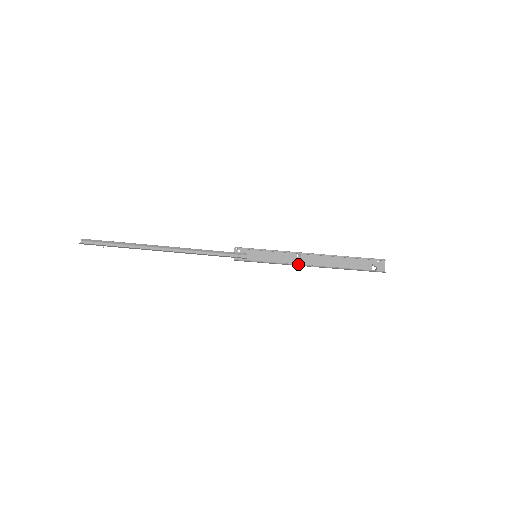
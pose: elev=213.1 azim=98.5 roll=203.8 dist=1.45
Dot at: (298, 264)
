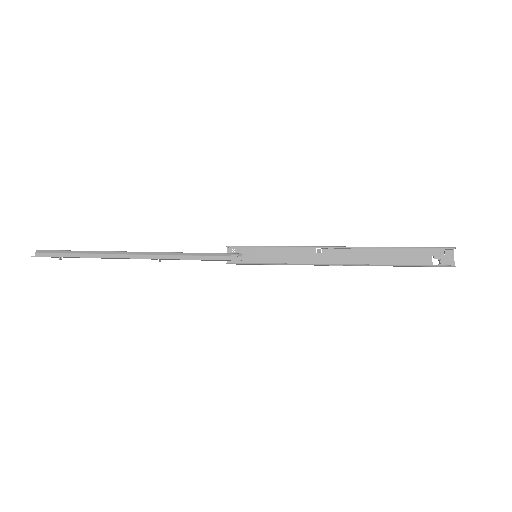
Dot at: (316, 263)
